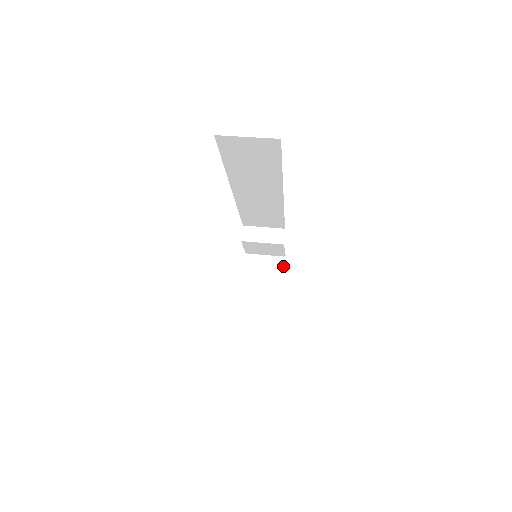
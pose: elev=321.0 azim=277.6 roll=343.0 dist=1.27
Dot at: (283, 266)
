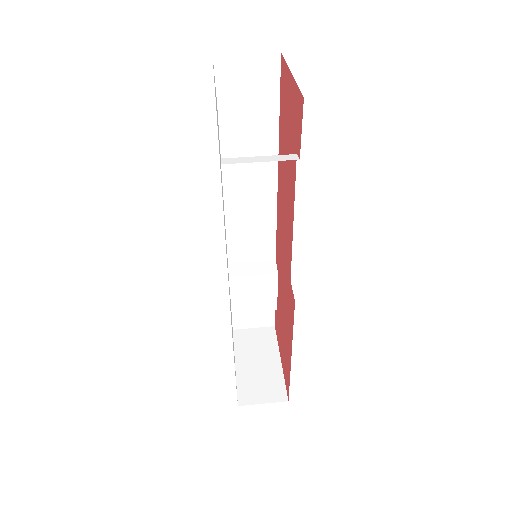
Dot at: (275, 336)
